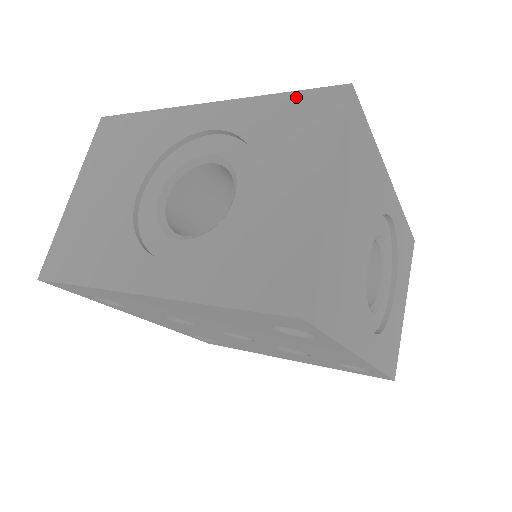
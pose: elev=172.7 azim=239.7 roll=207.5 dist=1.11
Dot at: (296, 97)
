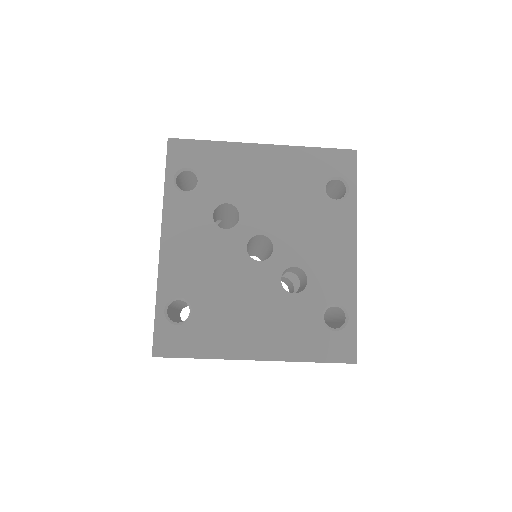
Dot at: occluded
